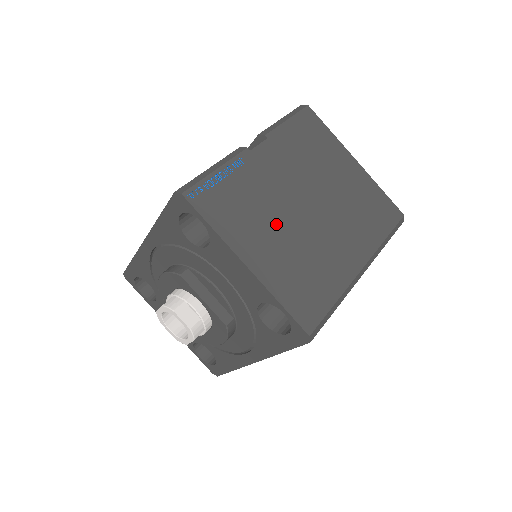
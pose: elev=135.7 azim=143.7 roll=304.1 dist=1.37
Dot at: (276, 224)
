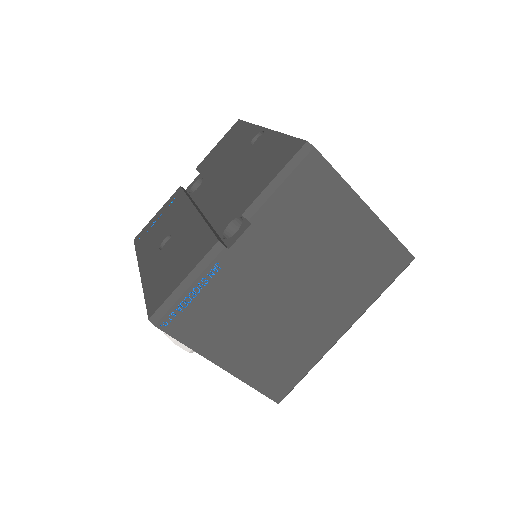
Dot at: (255, 321)
